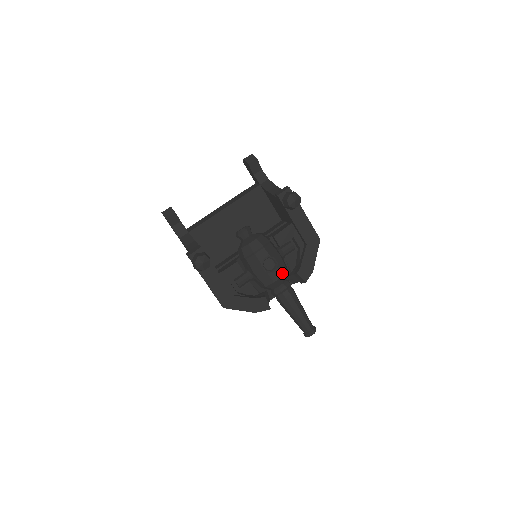
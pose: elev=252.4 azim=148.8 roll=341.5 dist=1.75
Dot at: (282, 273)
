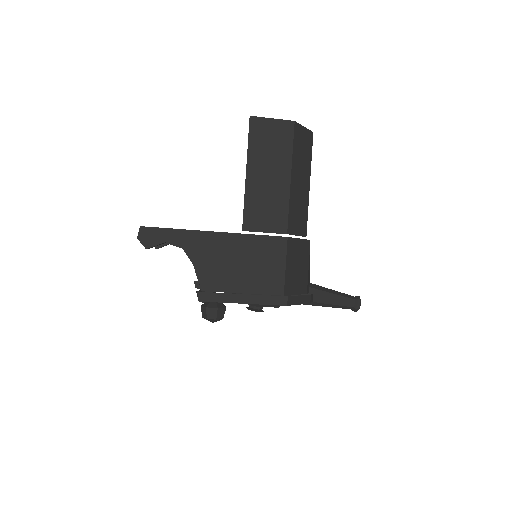
Dot at: (276, 306)
